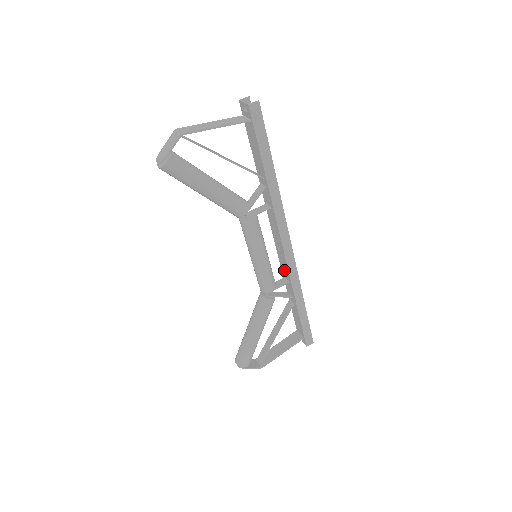
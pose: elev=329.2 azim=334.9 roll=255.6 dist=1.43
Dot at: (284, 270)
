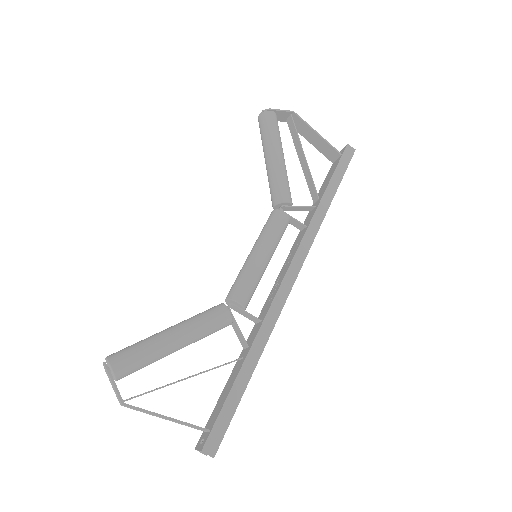
Dot at: (265, 308)
